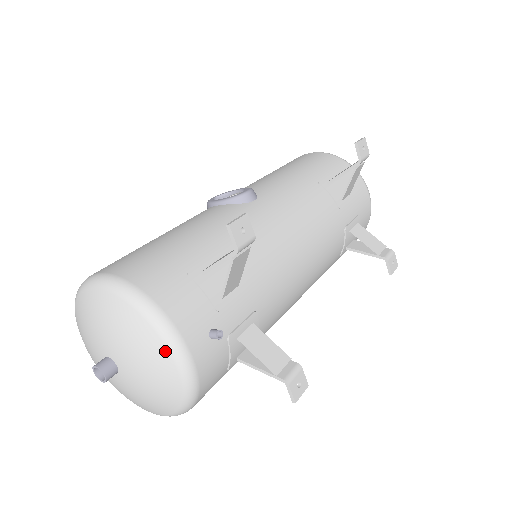
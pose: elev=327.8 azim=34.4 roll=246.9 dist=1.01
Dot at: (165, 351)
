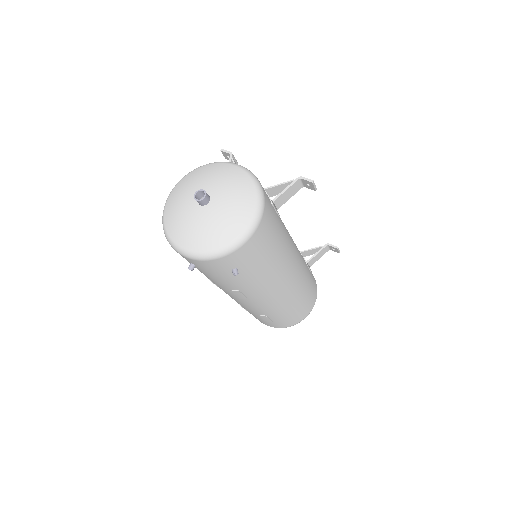
Dot at: (227, 165)
